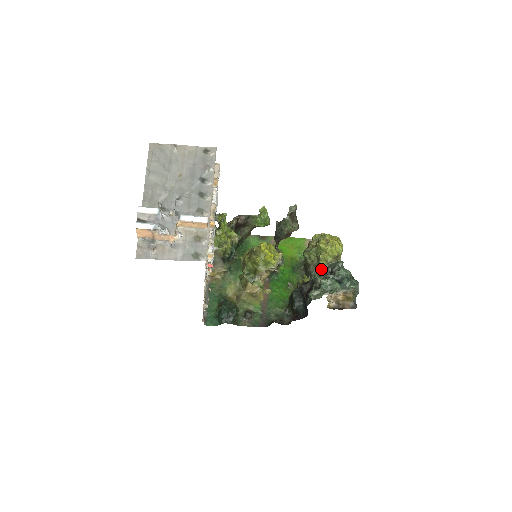
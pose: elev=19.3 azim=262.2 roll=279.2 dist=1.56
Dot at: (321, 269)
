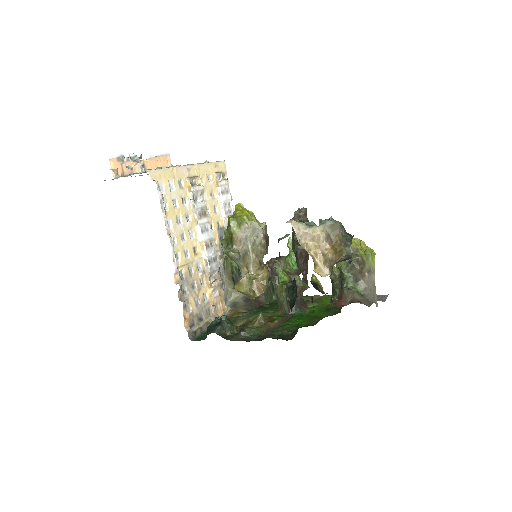
Dot at: occluded
